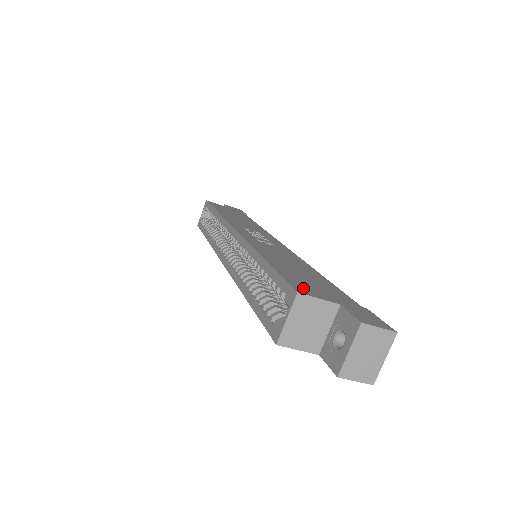
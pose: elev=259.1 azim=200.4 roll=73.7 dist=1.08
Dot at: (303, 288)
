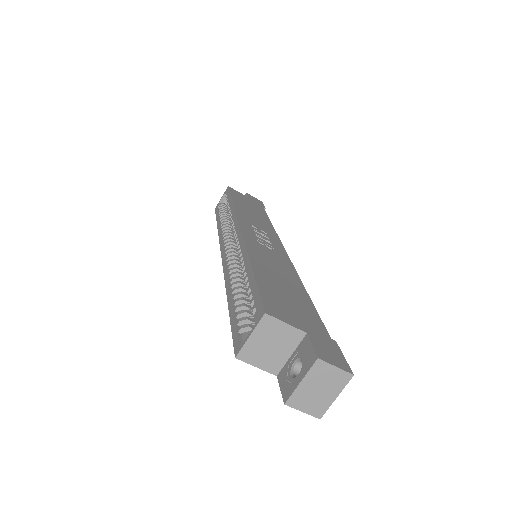
Dot at: (275, 308)
